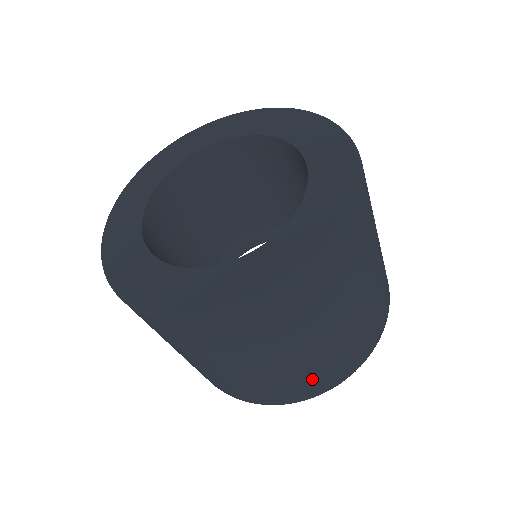
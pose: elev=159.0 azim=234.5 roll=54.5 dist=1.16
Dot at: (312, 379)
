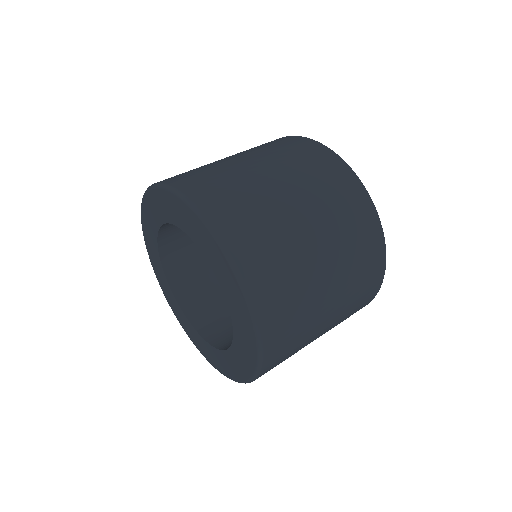
Dot at: occluded
